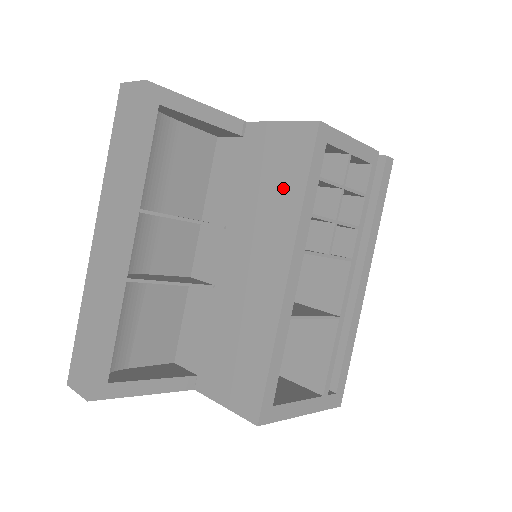
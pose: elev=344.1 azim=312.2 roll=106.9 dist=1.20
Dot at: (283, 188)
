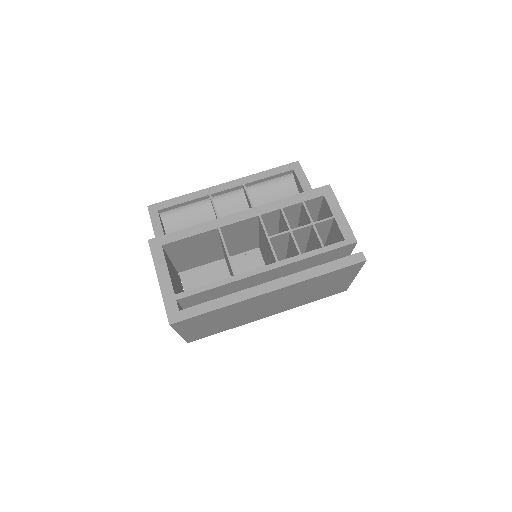
Dot at: occluded
